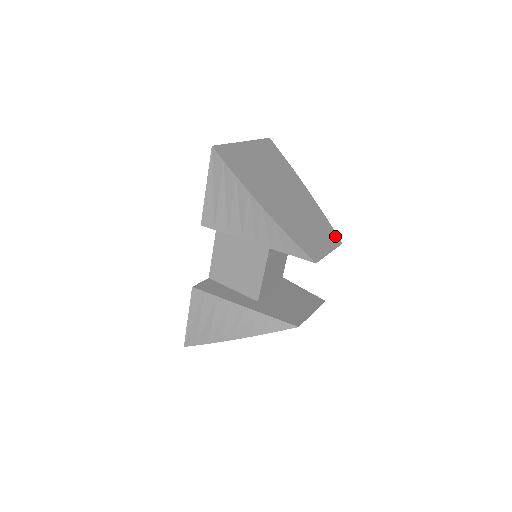
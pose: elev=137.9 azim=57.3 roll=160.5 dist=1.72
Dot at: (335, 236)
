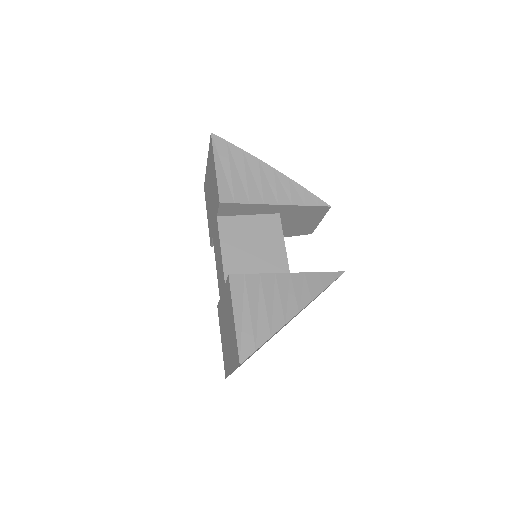
Dot at: occluded
